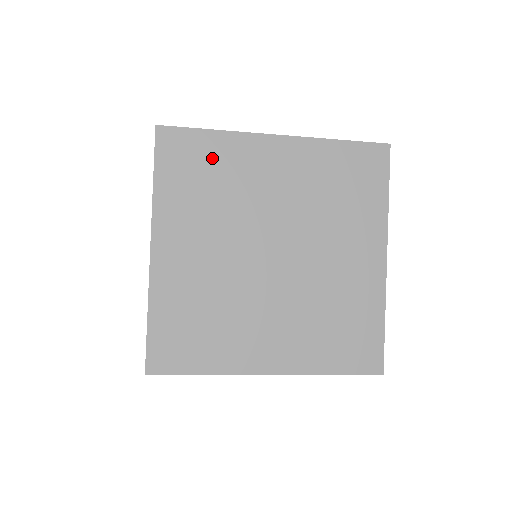
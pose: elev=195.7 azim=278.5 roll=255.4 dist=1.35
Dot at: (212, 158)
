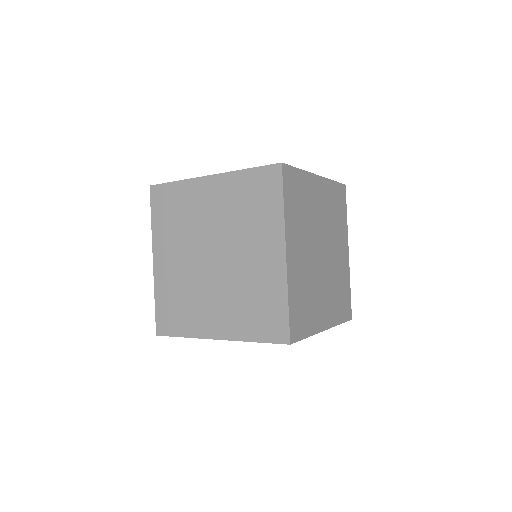
Dot at: (177, 199)
